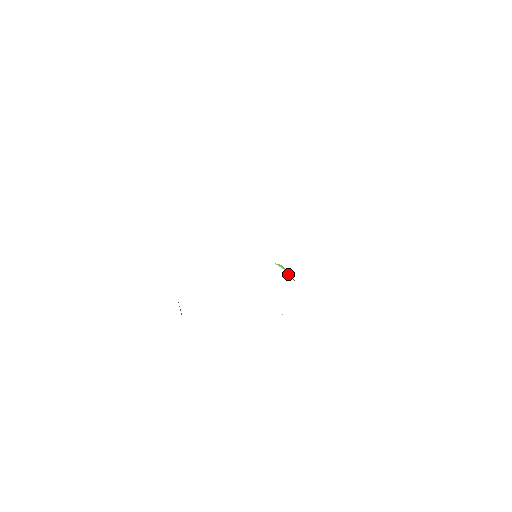
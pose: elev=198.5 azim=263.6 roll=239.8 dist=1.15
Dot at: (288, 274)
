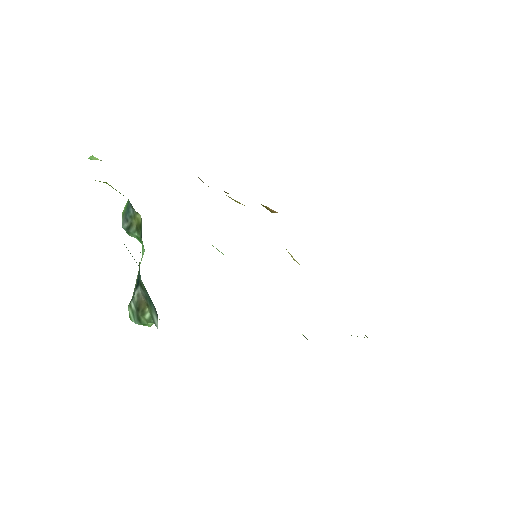
Dot at: occluded
